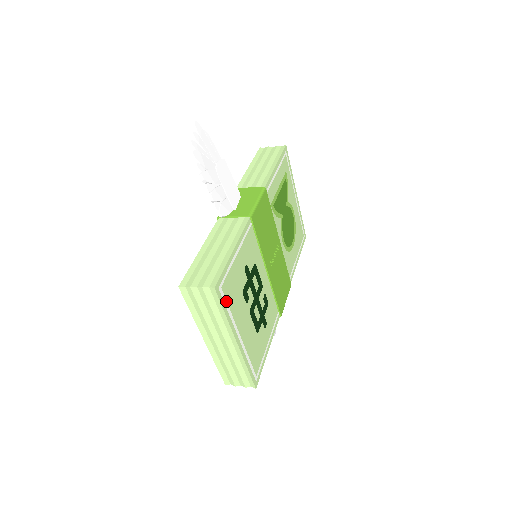
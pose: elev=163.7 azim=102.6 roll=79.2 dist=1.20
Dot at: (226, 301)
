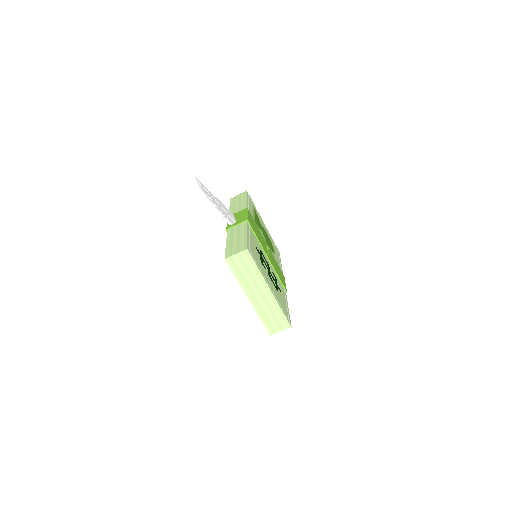
Dot at: (255, 260)
